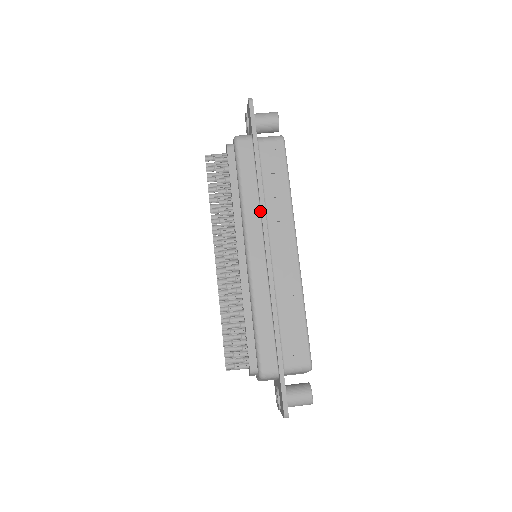
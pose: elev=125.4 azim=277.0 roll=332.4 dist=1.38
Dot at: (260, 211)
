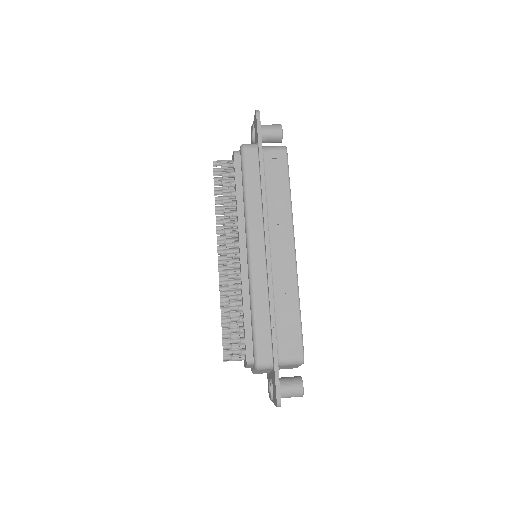
Dot at: (262, 214)
